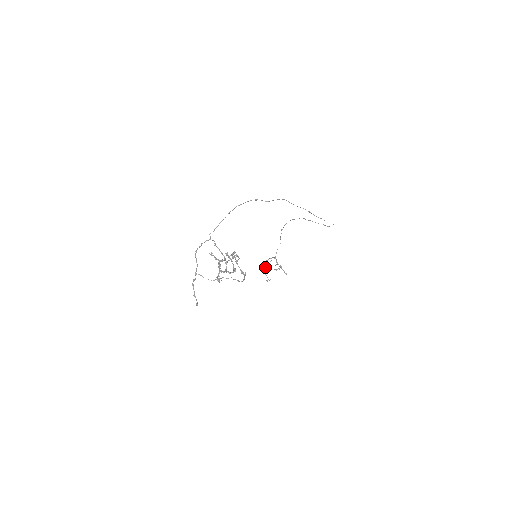
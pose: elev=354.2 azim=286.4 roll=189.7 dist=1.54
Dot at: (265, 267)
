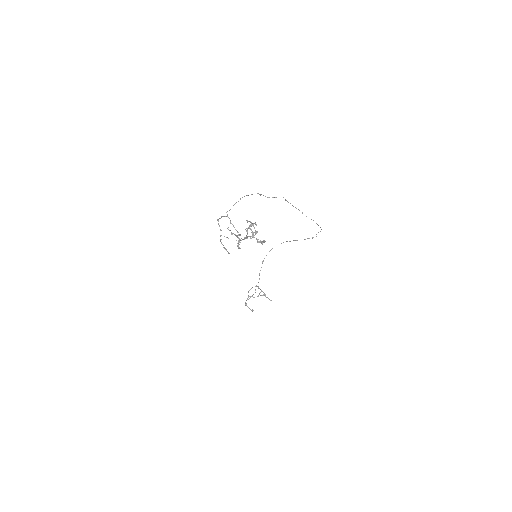
Dot at: (250, 296)
